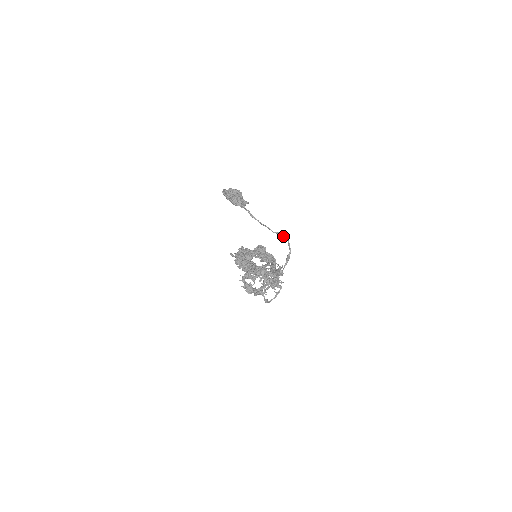
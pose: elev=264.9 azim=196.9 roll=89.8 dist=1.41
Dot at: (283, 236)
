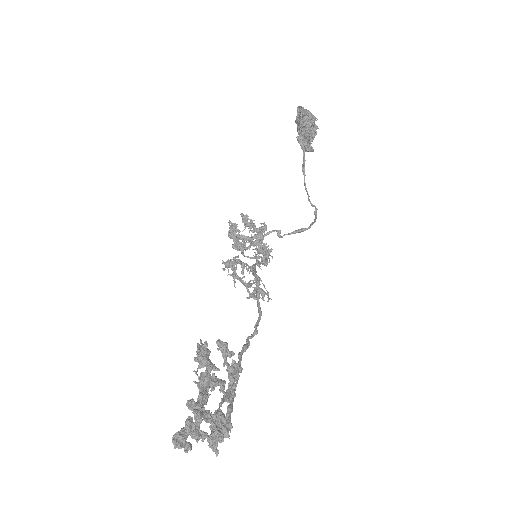
Dot at: (315, 213)
